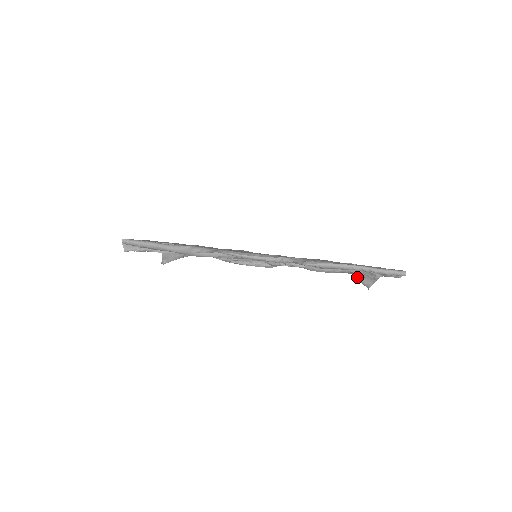
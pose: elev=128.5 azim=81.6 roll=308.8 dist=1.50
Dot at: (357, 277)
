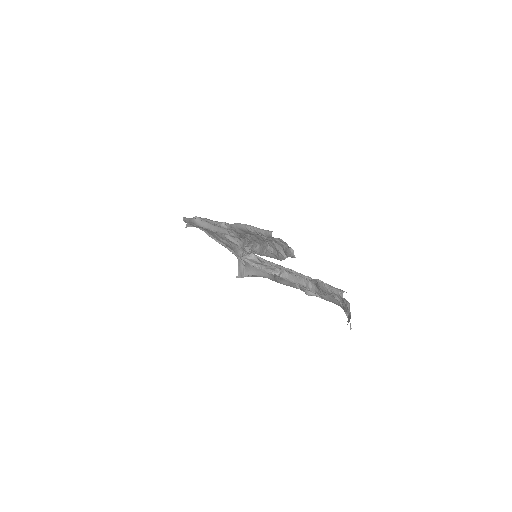
Dot at: occluded
